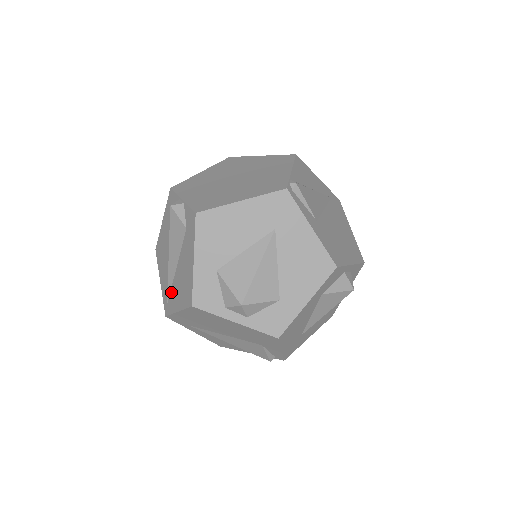
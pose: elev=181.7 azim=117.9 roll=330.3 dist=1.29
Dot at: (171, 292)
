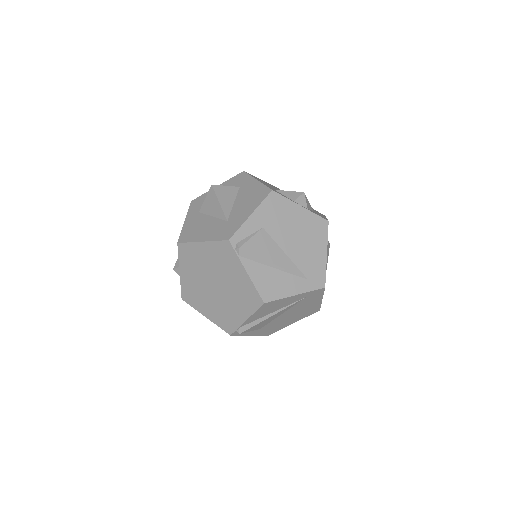
Dot at: occluded
